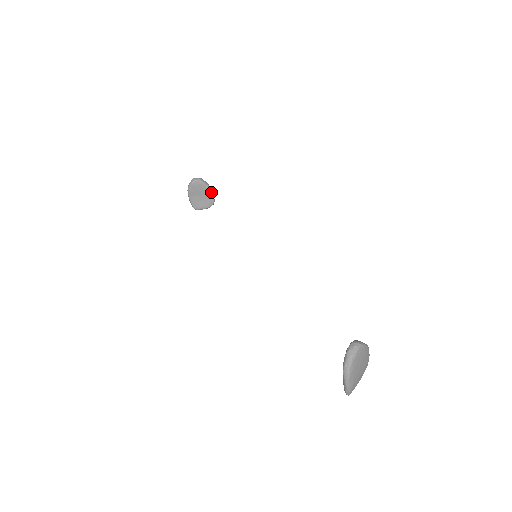
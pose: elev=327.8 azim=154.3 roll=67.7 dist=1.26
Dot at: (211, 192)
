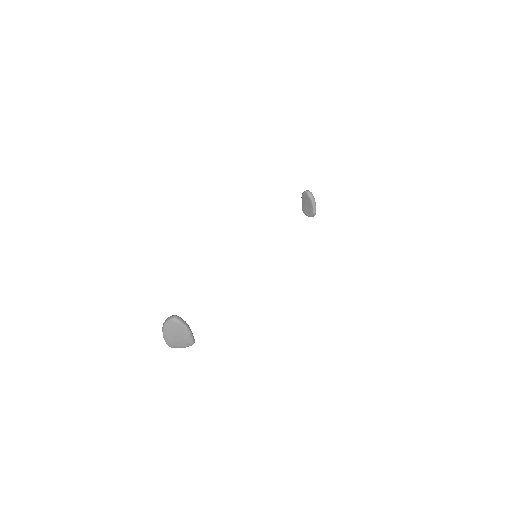
Dot at: (313, 206)
